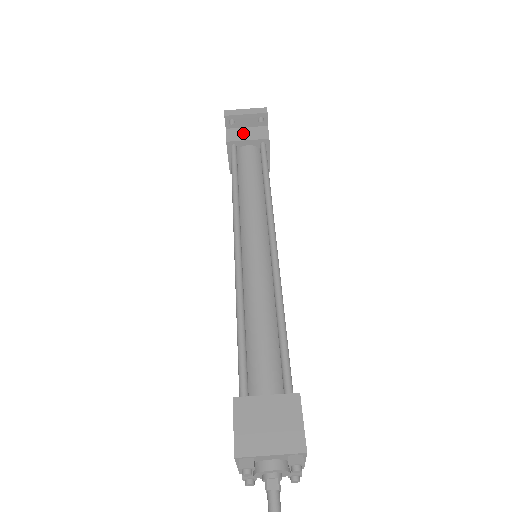
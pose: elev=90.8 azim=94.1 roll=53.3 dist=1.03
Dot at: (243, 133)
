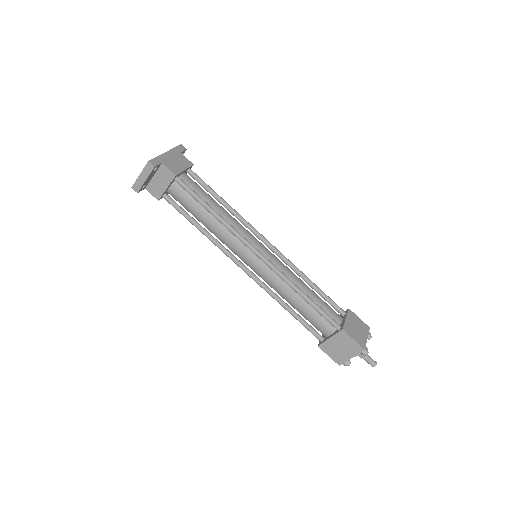
Dot at: (157, 184)
